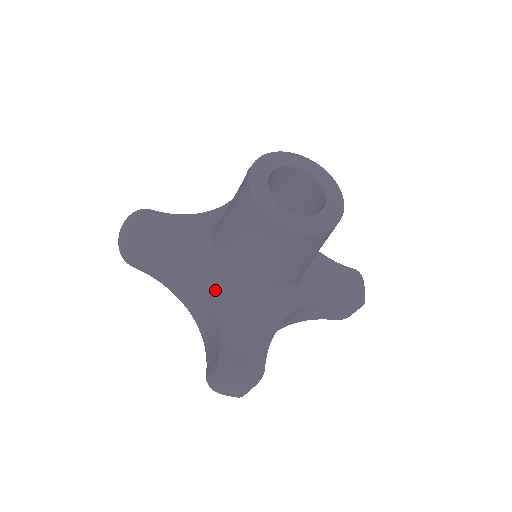
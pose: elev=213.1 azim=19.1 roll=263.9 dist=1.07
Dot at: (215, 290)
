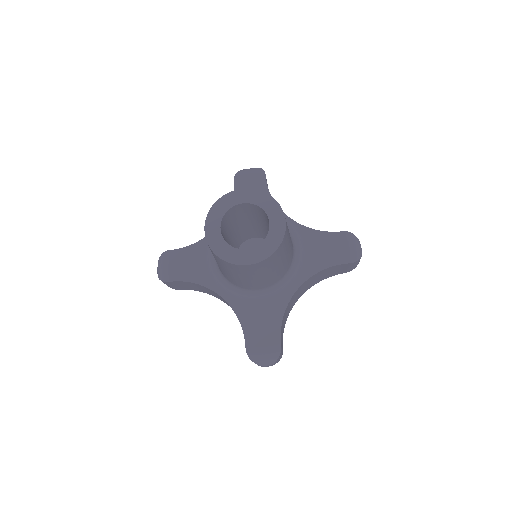
Dot at: (231, 297)
